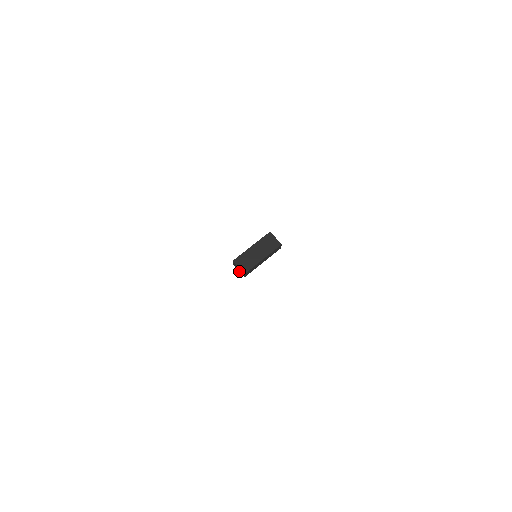
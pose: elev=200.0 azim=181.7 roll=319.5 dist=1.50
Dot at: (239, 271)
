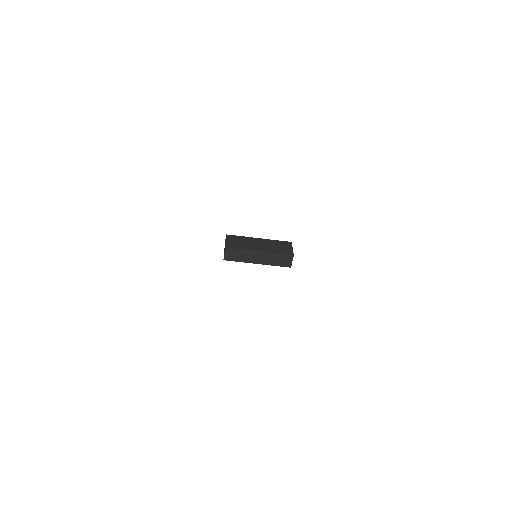
Dot at: occluded
